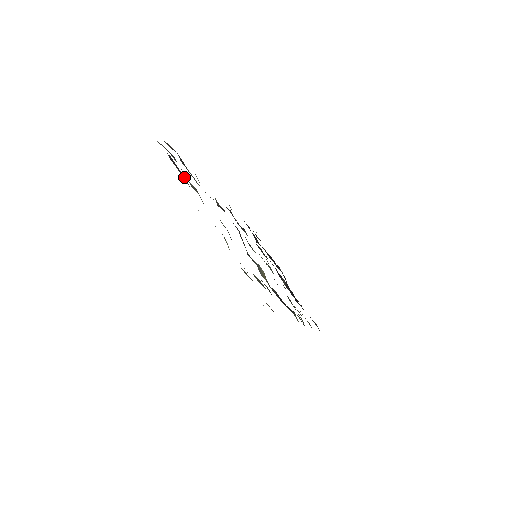
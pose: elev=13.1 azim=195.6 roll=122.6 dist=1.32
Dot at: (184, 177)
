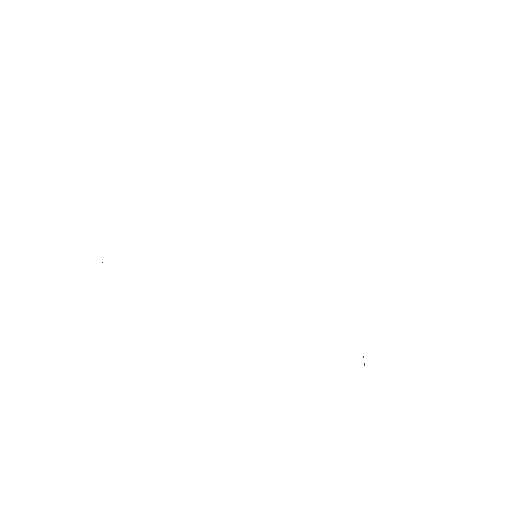
Dot at: occluded
